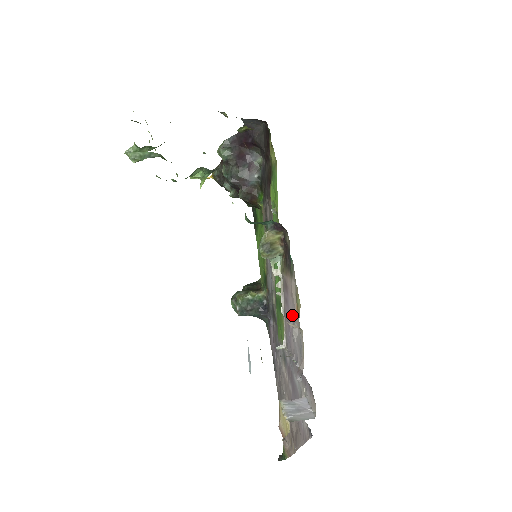
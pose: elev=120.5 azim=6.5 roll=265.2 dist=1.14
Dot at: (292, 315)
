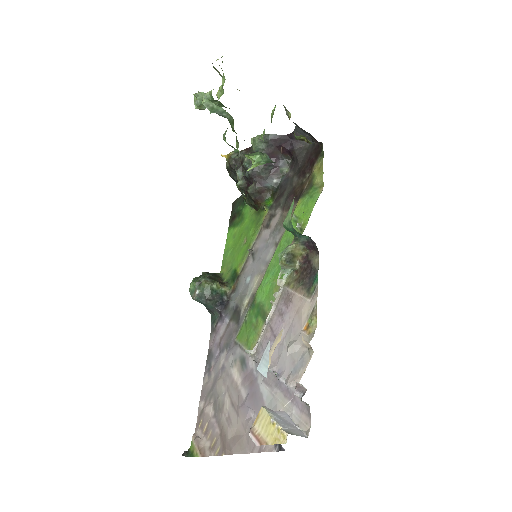
Dot at: (289, 330)
